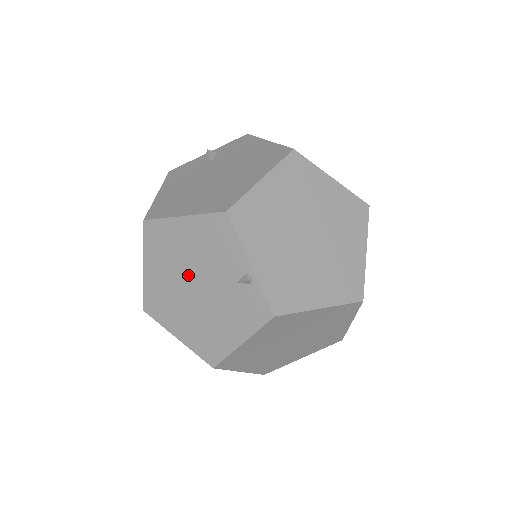
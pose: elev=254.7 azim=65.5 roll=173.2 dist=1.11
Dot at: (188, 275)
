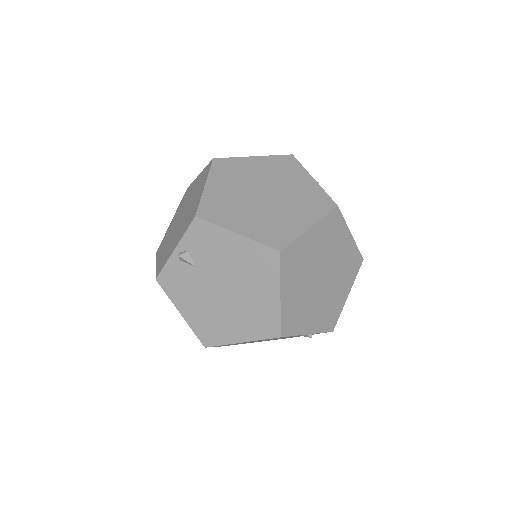
Dot at: occluded
